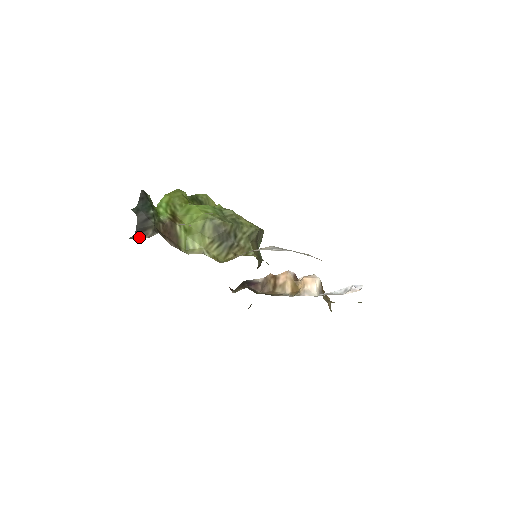
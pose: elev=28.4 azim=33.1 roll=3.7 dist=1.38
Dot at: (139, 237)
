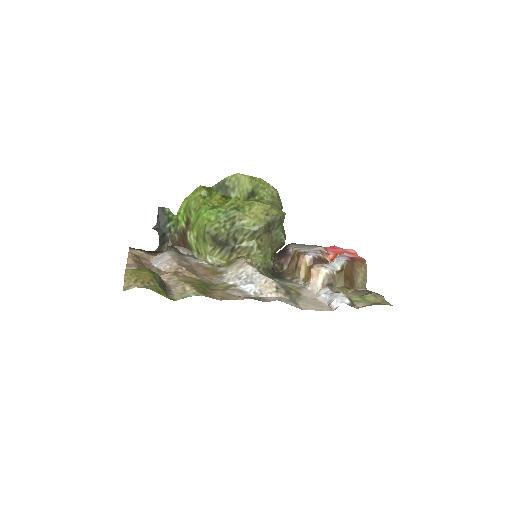
Dot at: (160, 250)
